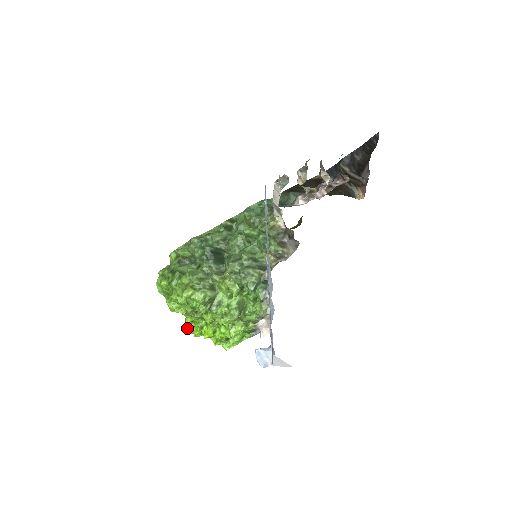
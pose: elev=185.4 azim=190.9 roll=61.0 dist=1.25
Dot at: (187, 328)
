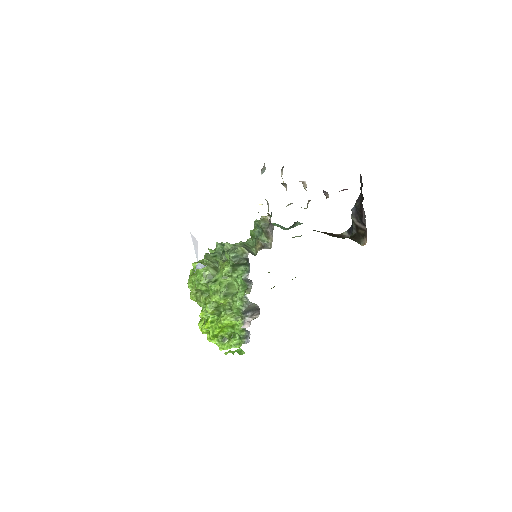
Dot at: (199, 323)
